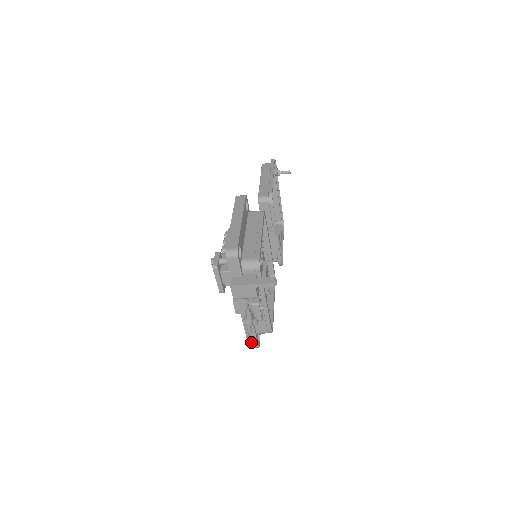
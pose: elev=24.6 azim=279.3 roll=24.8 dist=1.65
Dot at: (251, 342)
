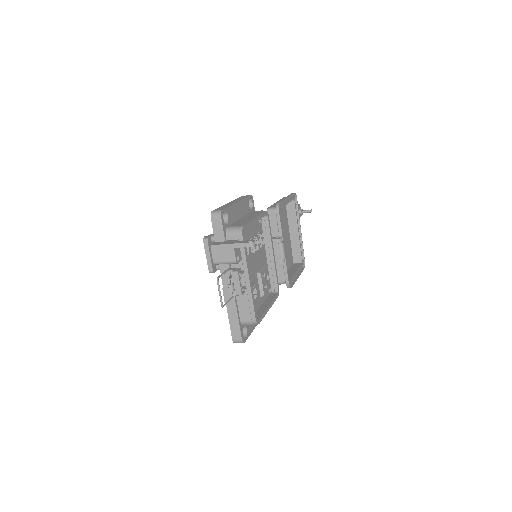
Dot at: (234, 333)
